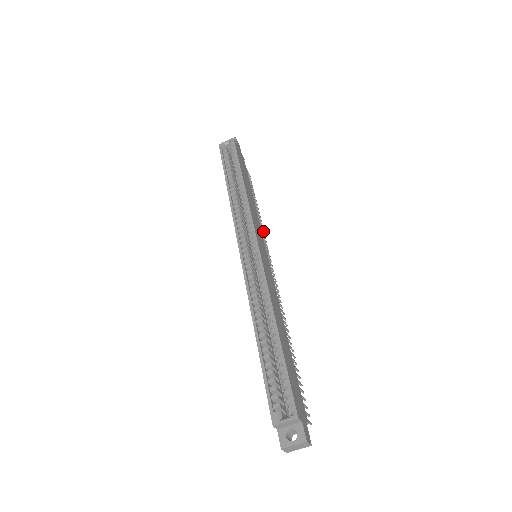
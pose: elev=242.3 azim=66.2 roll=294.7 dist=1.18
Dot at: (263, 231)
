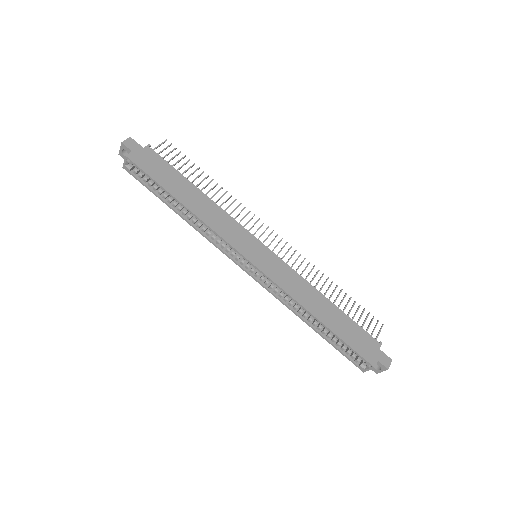
Dot at: (234, 201)
